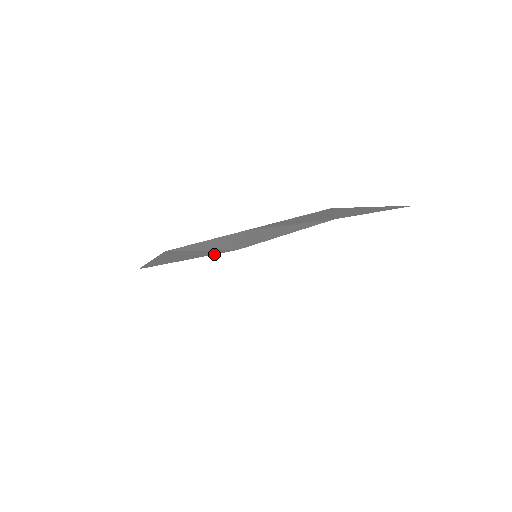
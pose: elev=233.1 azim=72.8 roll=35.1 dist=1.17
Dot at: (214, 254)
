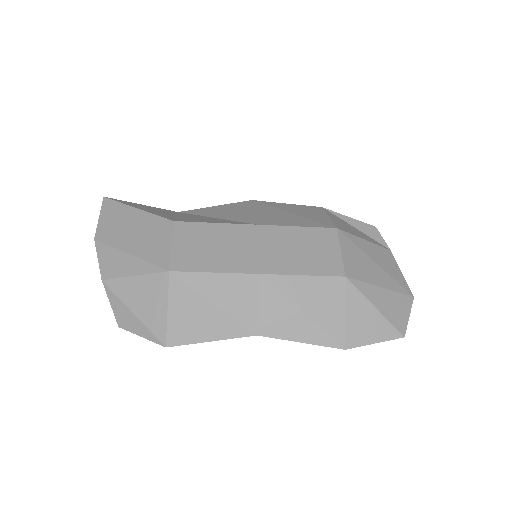
Dot at: occluded
